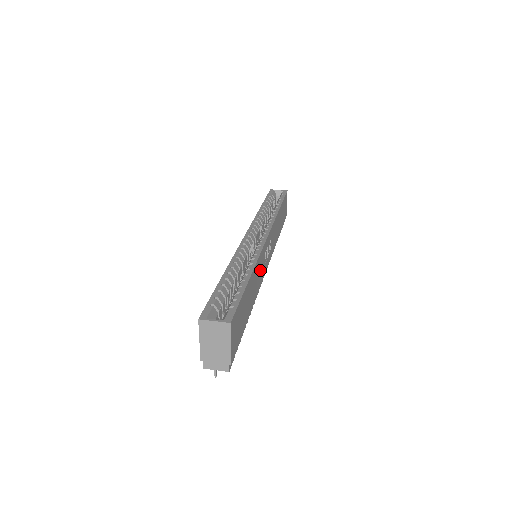
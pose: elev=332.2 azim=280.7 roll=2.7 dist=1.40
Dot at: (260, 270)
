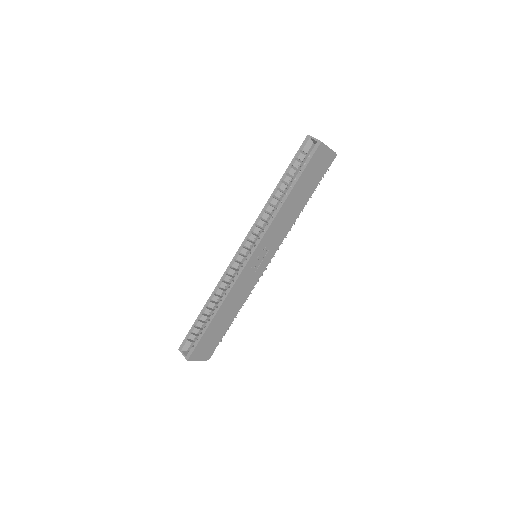
Dot at: (242, 288)
